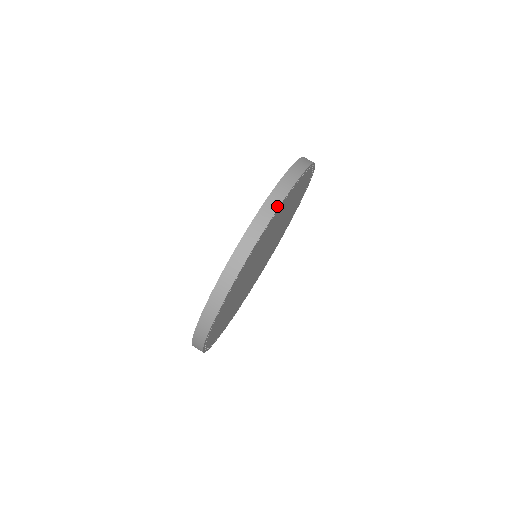
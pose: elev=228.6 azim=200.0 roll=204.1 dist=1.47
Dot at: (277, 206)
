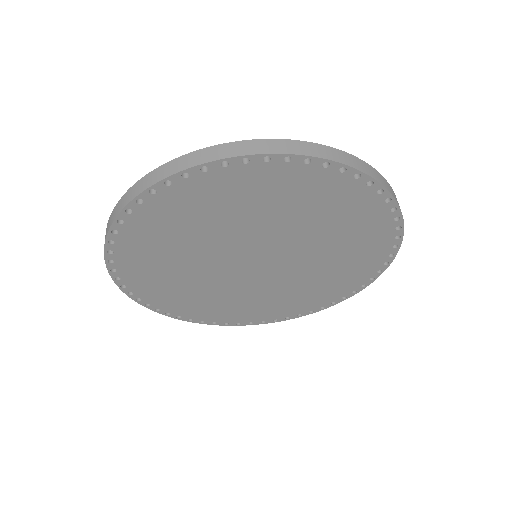
Dot at: (391, 192)
